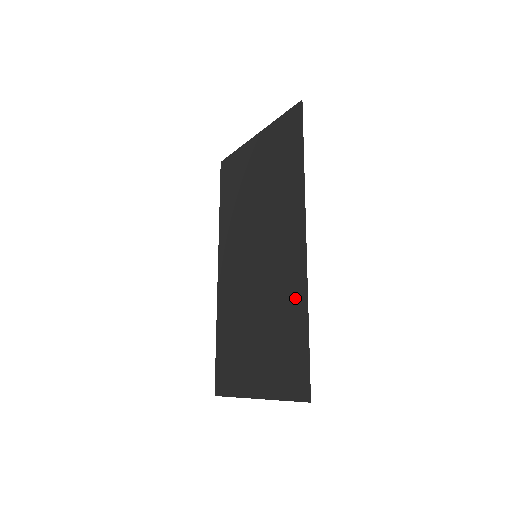
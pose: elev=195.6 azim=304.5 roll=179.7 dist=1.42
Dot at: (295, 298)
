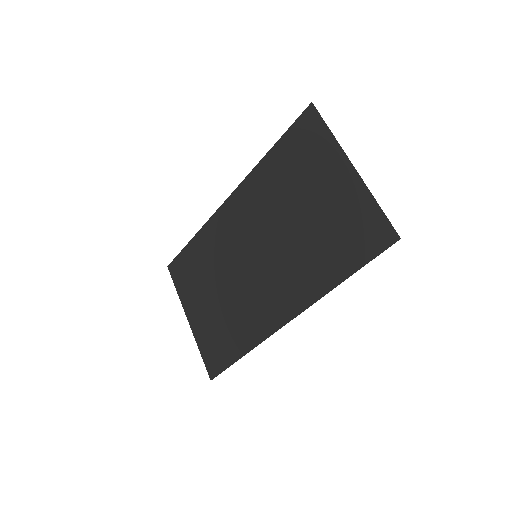
Dot at: (249, 333)
